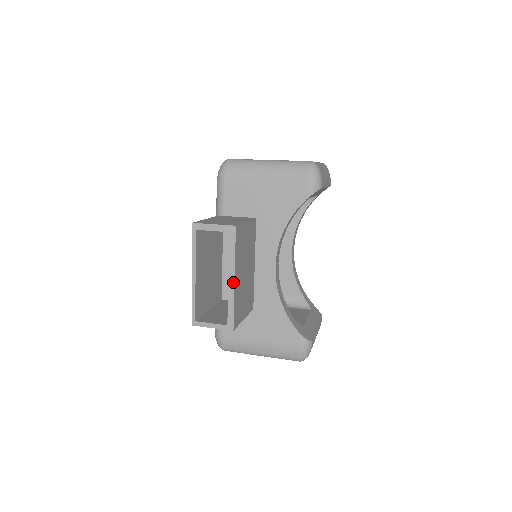
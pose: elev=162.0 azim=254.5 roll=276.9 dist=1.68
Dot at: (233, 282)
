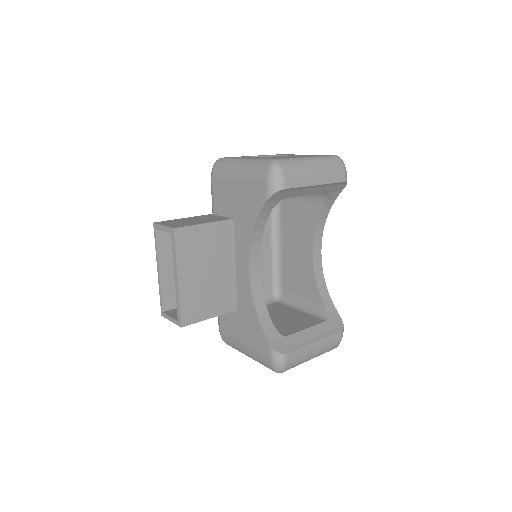
Dot at: (177, 282)
